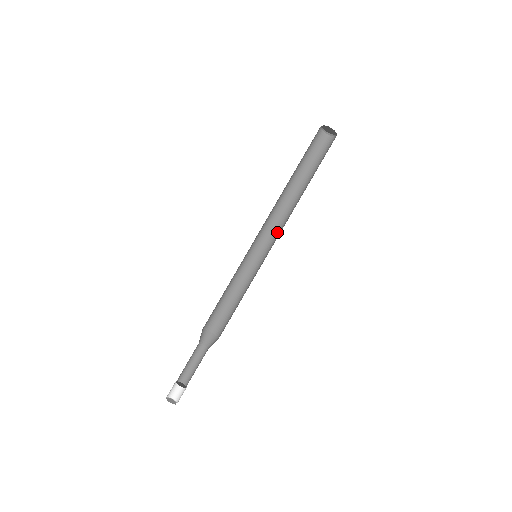
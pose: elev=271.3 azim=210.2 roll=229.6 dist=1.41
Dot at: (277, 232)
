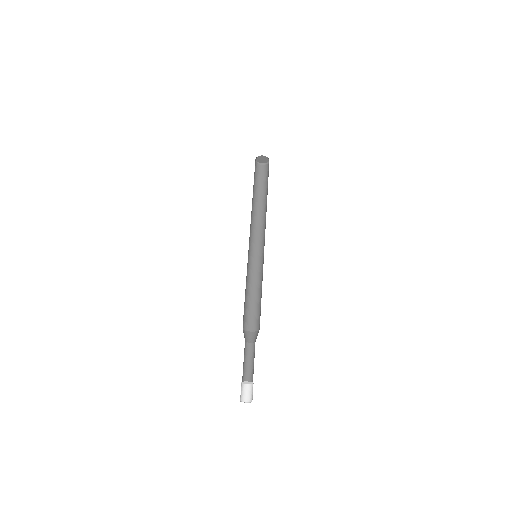
Dot at: (256, 236)
